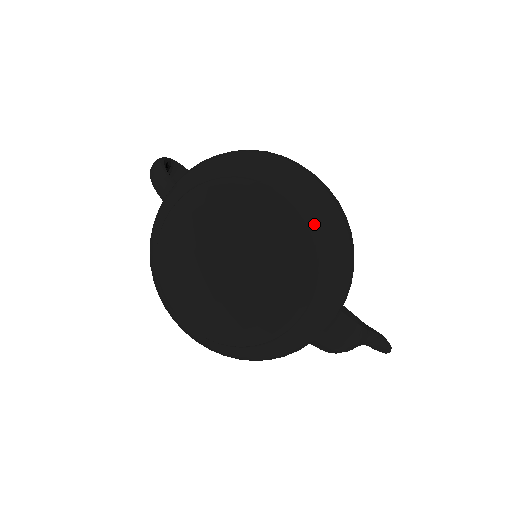
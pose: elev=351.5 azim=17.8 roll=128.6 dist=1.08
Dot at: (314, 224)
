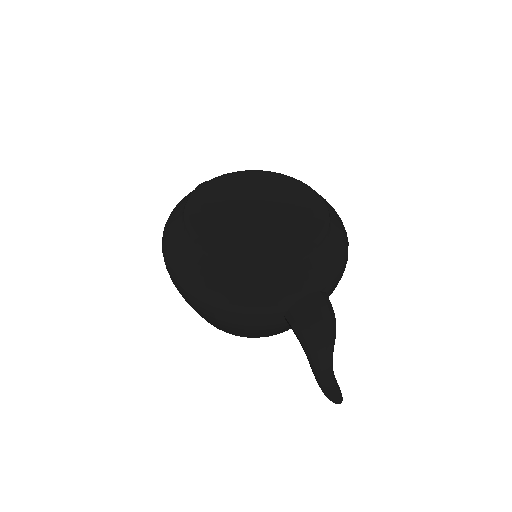
Dot at: (331, 213)
